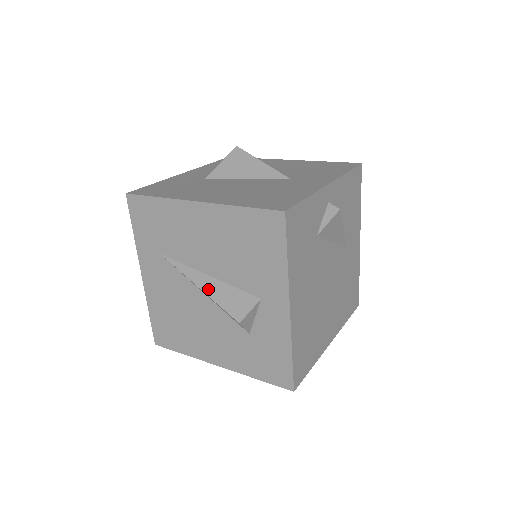
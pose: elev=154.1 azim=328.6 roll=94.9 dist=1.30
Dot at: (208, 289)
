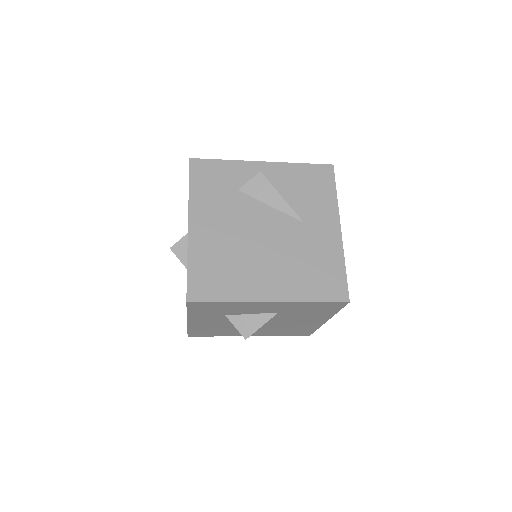
Dot at: occluded
